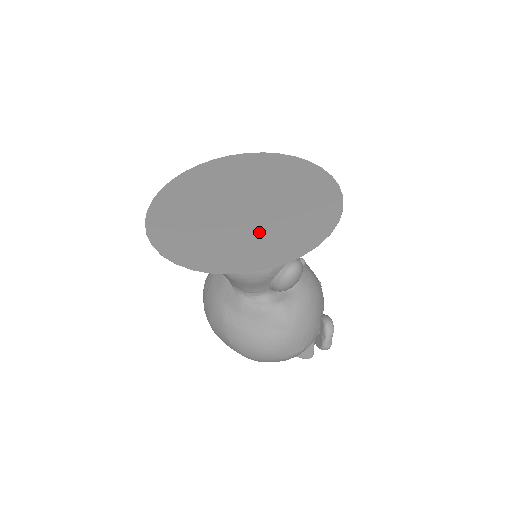
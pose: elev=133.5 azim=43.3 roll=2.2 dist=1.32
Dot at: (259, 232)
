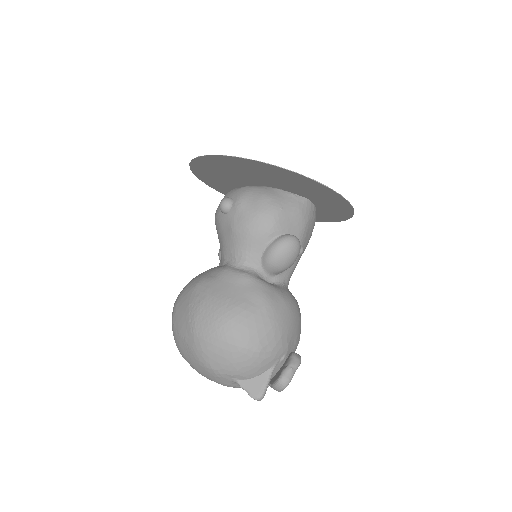
Dot at: (281, 182)
